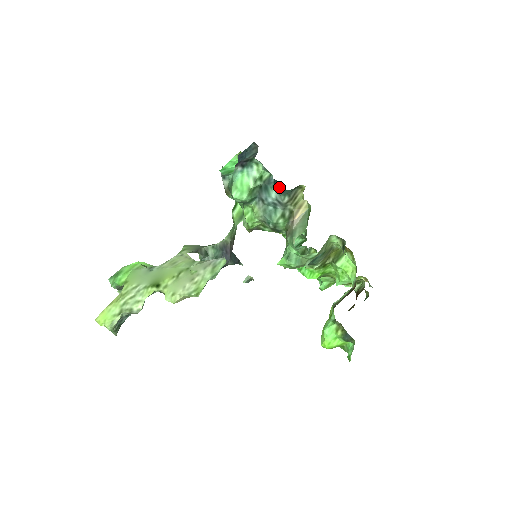
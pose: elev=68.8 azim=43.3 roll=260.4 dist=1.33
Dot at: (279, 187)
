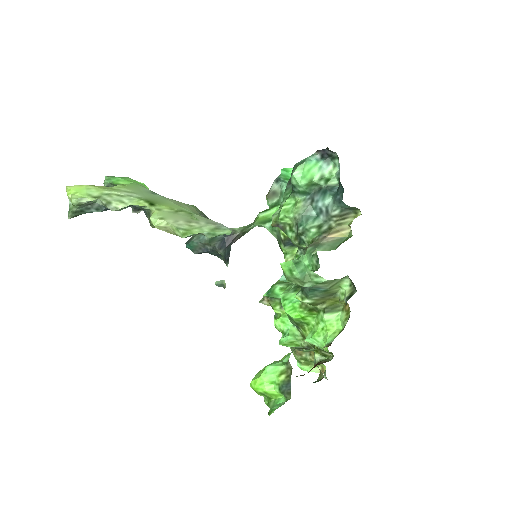
Dot at: (340, 196)
